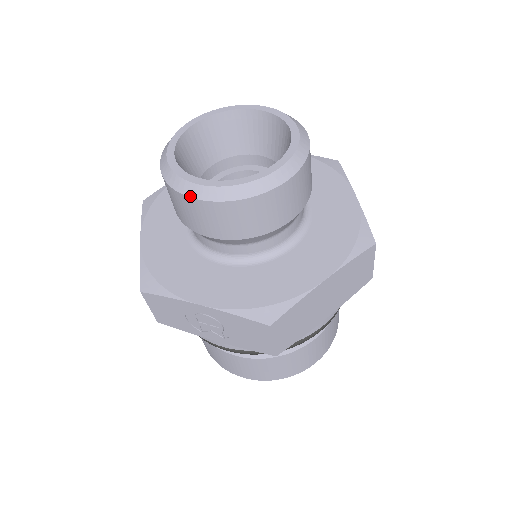
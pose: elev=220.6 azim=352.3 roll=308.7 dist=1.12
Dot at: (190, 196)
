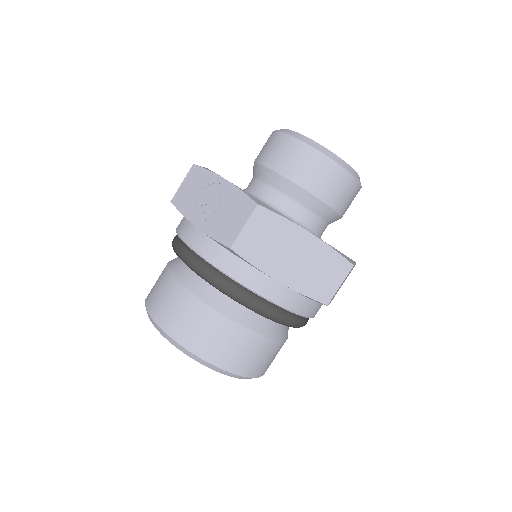
Dot at: (283, 132)
